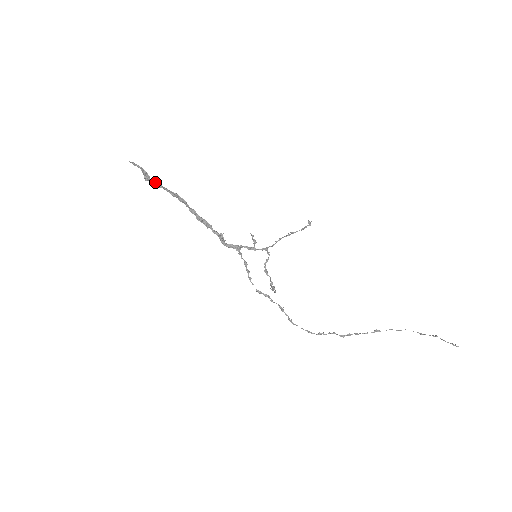
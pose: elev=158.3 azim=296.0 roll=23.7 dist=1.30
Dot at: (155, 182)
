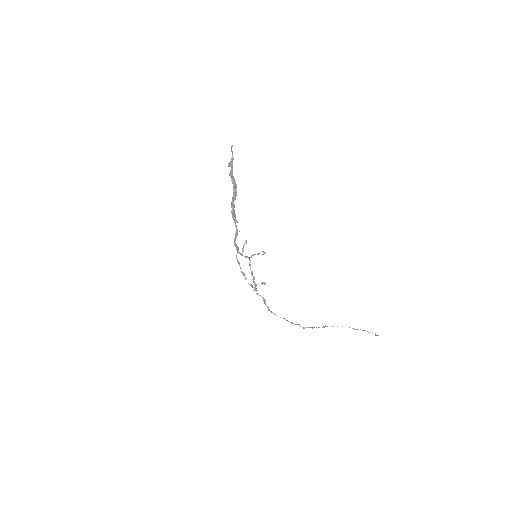
Dot at: (232, 170)
